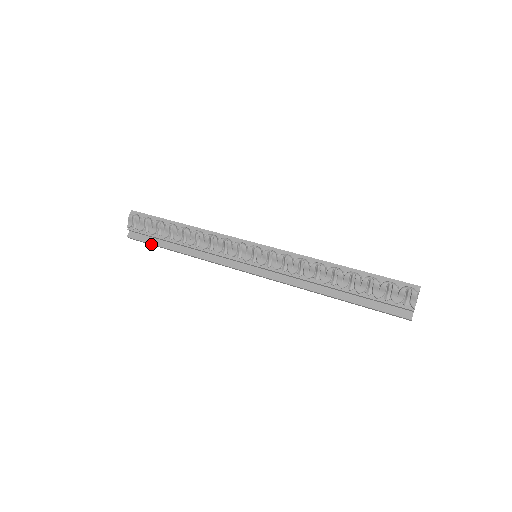
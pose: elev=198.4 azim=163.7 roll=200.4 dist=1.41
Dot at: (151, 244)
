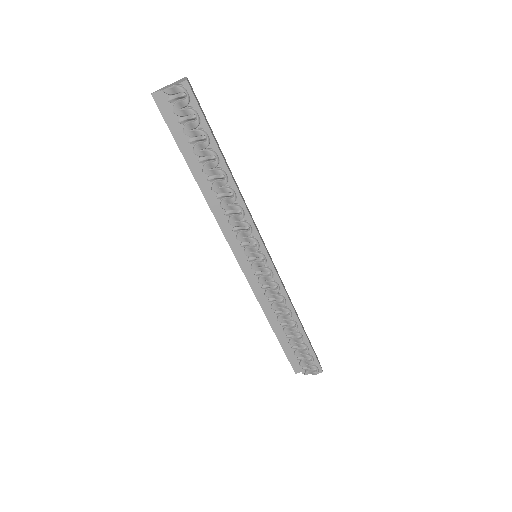
Dot at: (173, 135)
